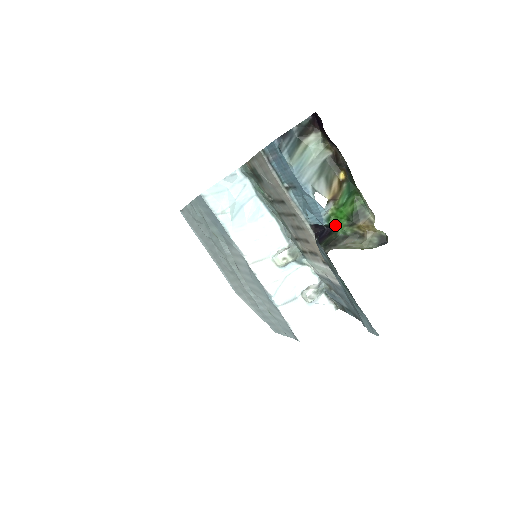
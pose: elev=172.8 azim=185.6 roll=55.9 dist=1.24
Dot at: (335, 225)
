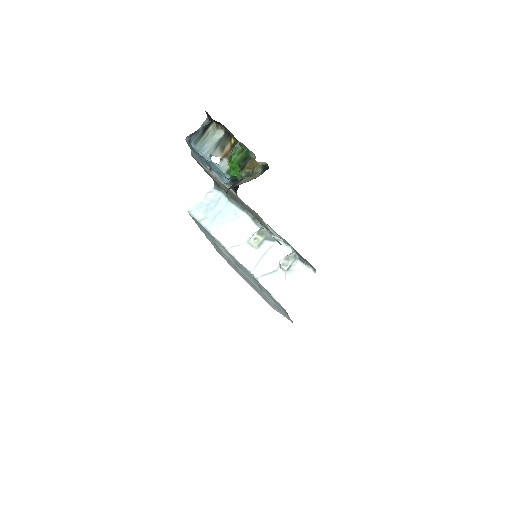
Dot at: (235, 175)
